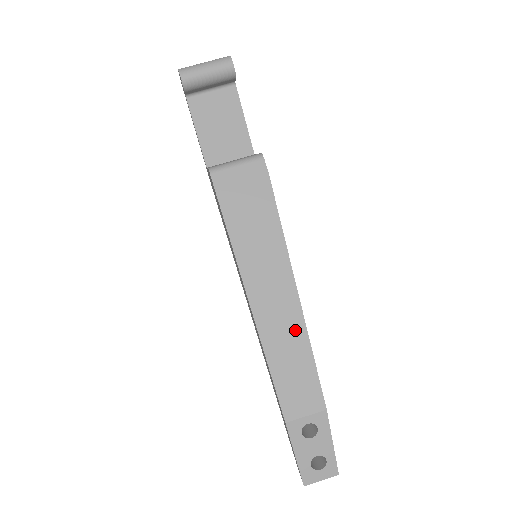
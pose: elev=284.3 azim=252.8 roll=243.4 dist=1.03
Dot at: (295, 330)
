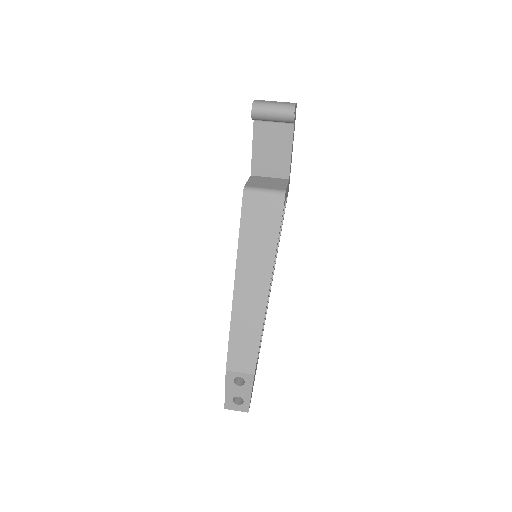
Dot at: (256, 319)
